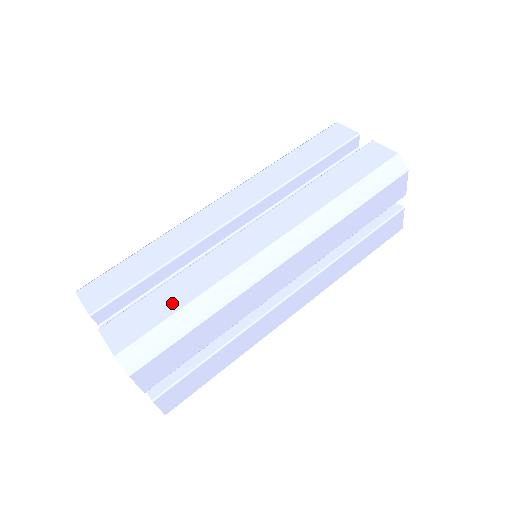
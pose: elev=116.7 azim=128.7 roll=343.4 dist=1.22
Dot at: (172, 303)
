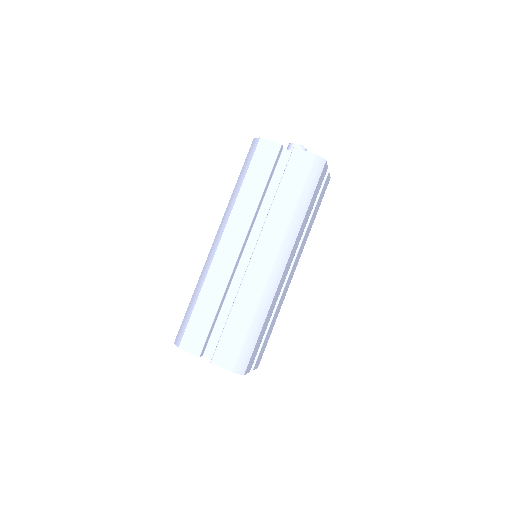
Dot at: (241, 328)
